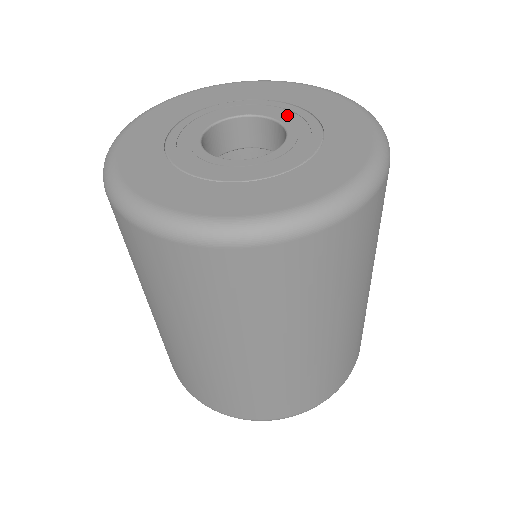
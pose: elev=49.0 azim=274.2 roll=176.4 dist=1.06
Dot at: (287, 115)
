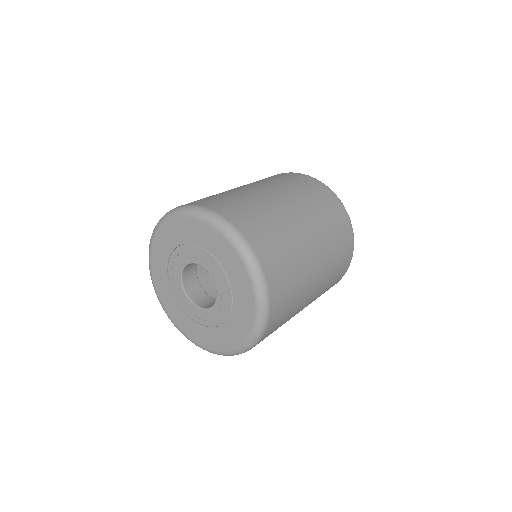
Dot at: (211, 266)
